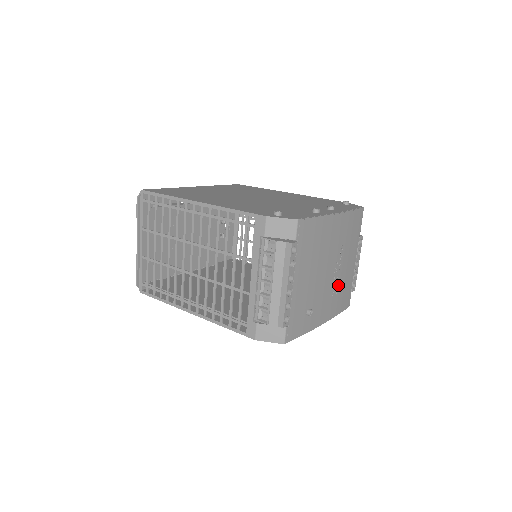
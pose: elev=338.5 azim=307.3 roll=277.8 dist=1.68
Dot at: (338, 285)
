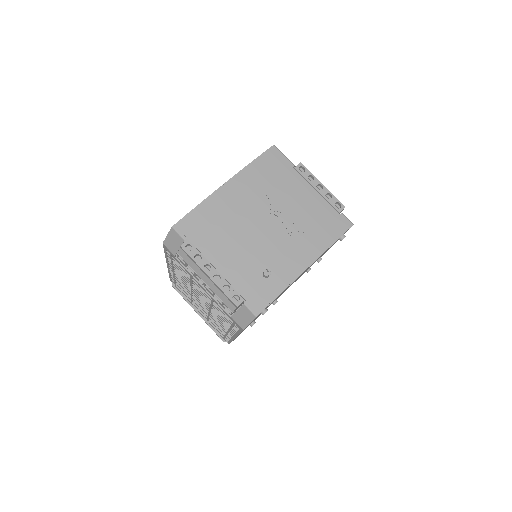
Dot at: (298, 225)
